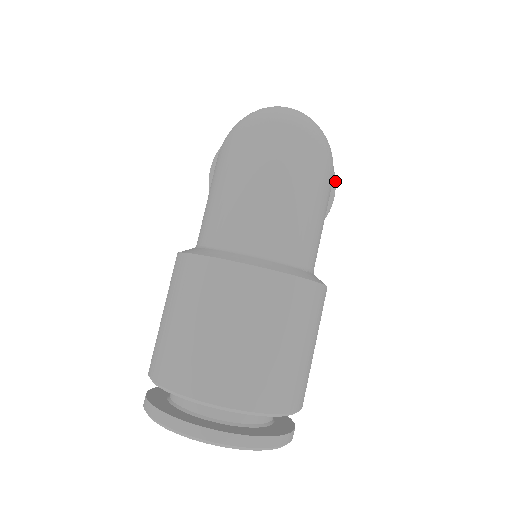
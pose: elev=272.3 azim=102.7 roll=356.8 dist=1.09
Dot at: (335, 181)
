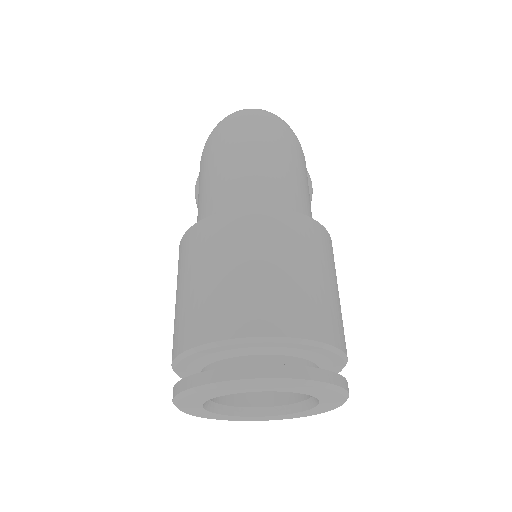
Dot at: (308, 174)
